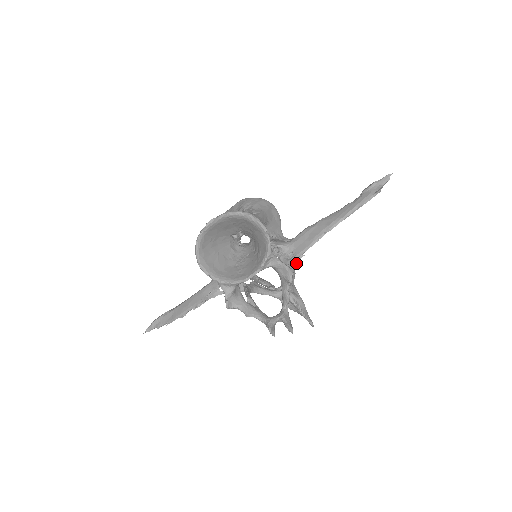
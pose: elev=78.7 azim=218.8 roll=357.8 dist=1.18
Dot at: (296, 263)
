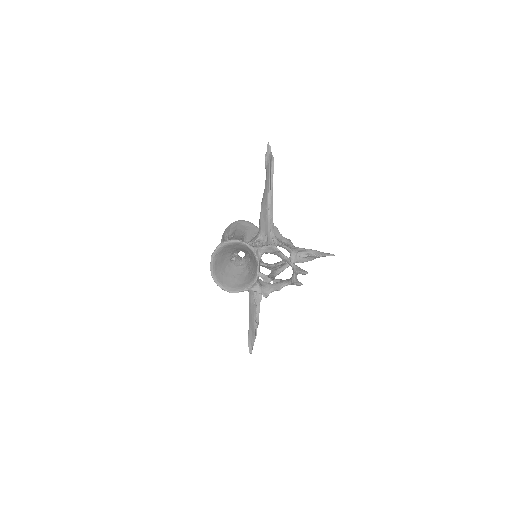
Dot at: (272, 239)
